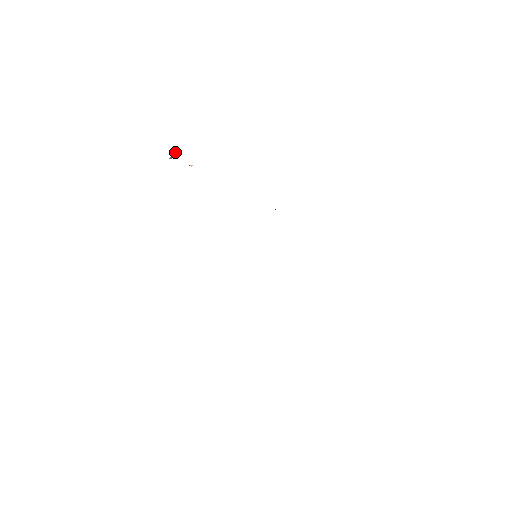
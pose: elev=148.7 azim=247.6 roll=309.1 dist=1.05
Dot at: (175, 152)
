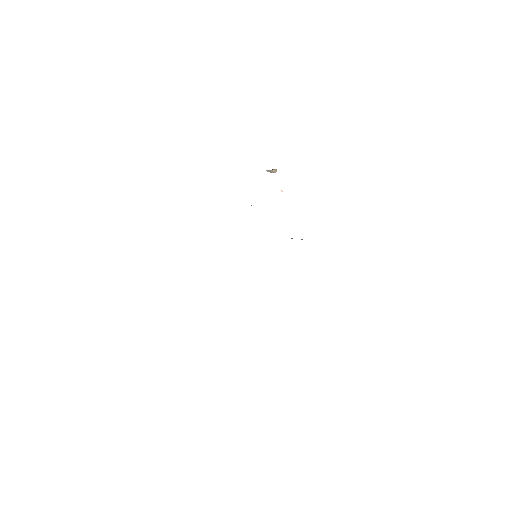
Dot at: (274, 169)
